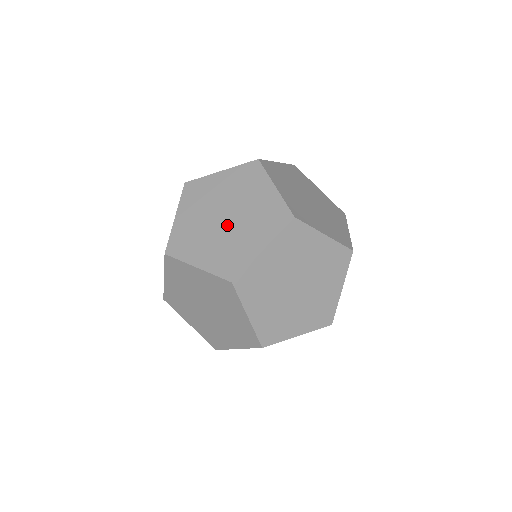
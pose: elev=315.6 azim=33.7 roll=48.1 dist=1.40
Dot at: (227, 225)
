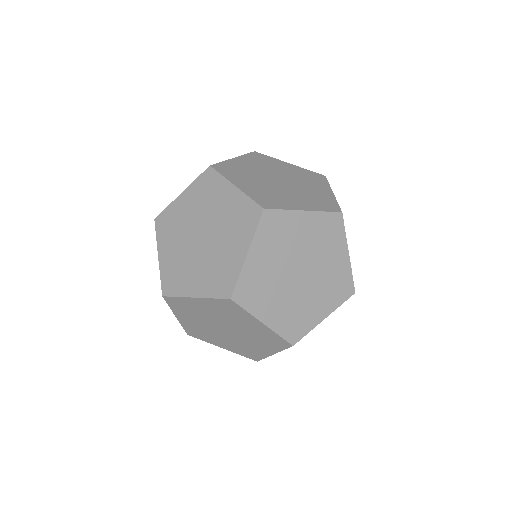
Dot at: (300, 283)
